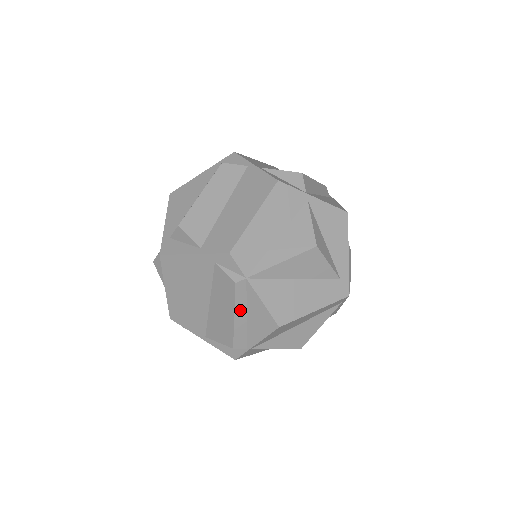
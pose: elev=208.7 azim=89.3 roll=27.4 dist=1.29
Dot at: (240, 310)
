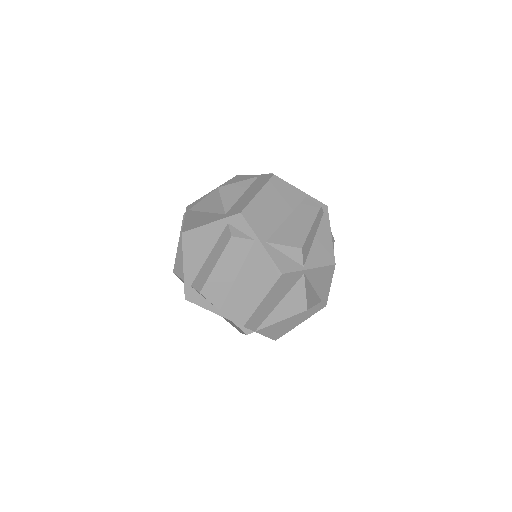
Dot at: occluded
